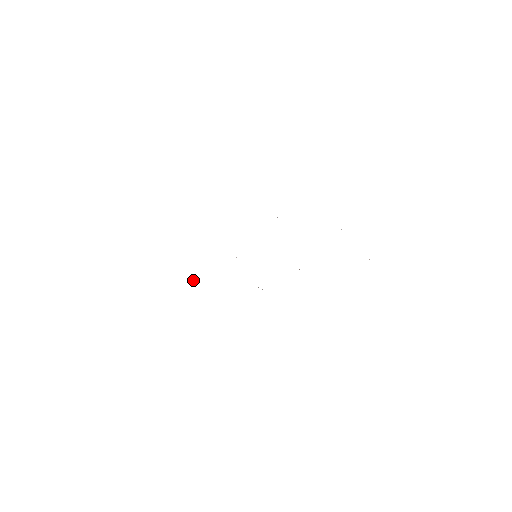
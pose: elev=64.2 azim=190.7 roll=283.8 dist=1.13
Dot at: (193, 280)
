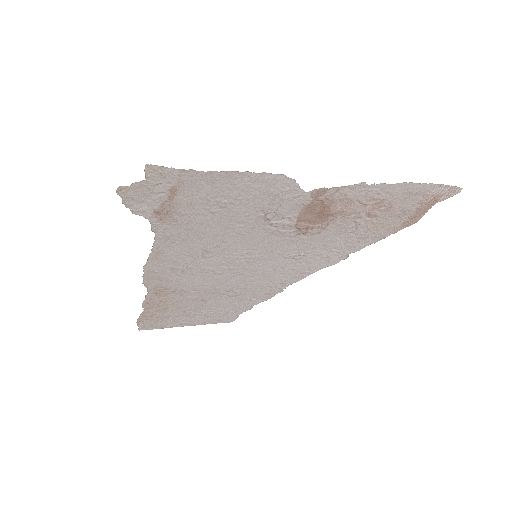
Dot at: (189, 247)
